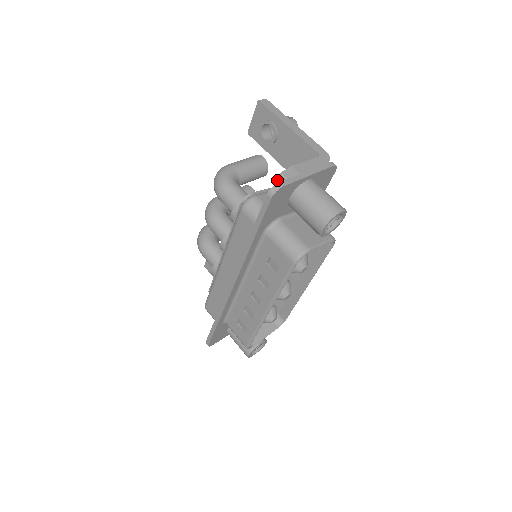
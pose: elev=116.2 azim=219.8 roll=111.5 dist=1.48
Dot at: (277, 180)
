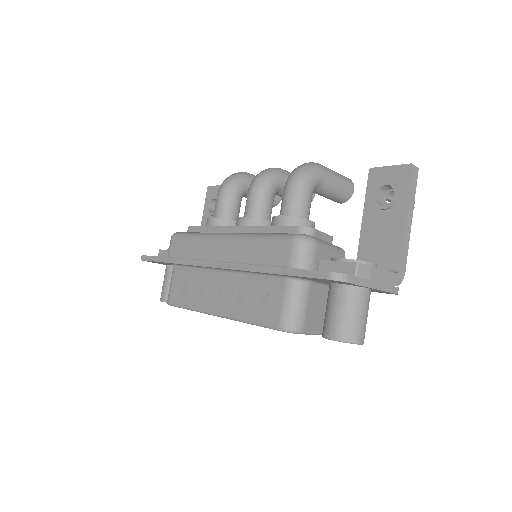
Dot at: (348, 262)
